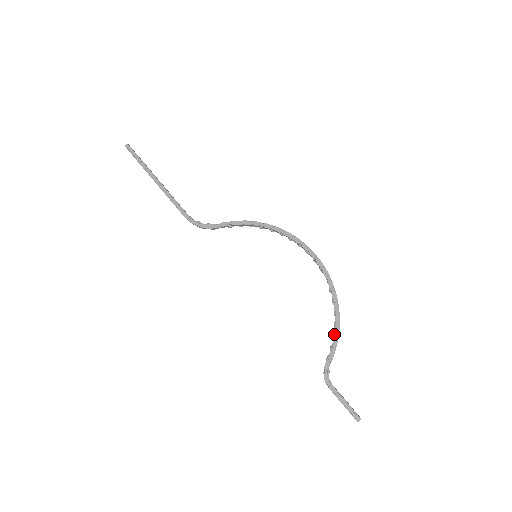
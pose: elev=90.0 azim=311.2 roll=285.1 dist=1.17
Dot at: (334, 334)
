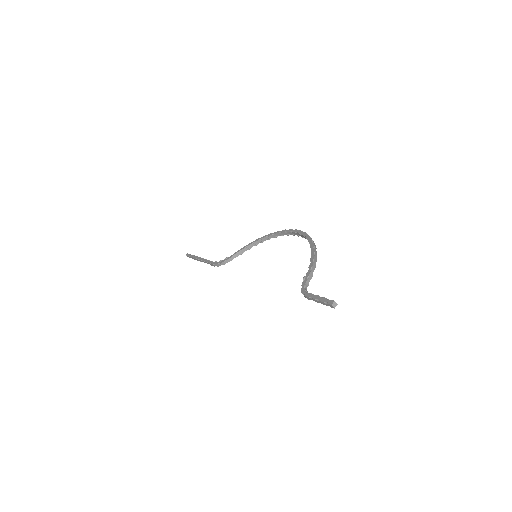
Dot at: occluded
